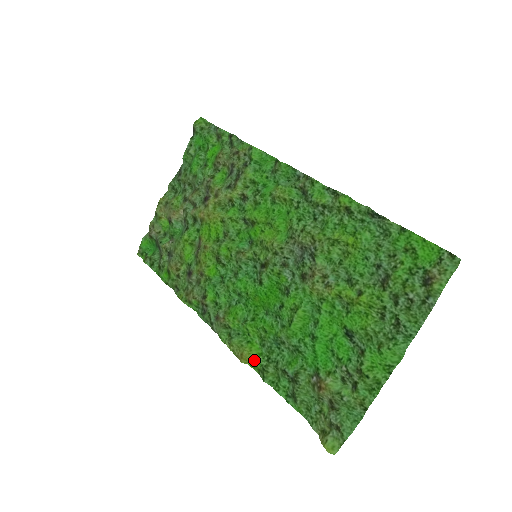
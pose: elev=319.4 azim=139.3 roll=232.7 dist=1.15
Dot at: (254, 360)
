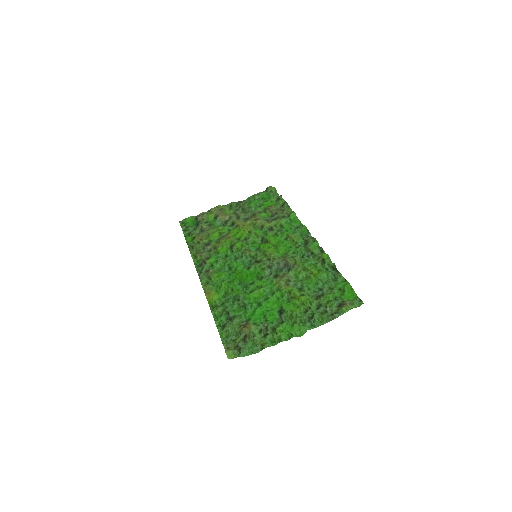
Dot at: (214, 299)
